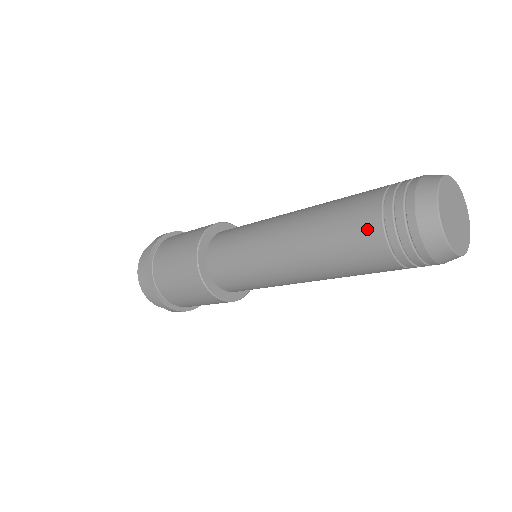
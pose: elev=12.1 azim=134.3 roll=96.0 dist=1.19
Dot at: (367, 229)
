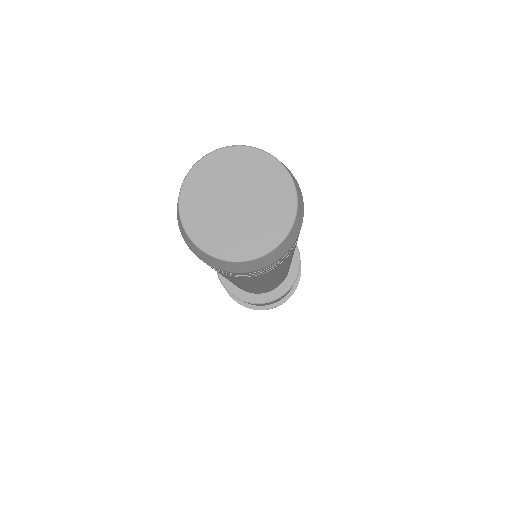
Dot at: occluded
